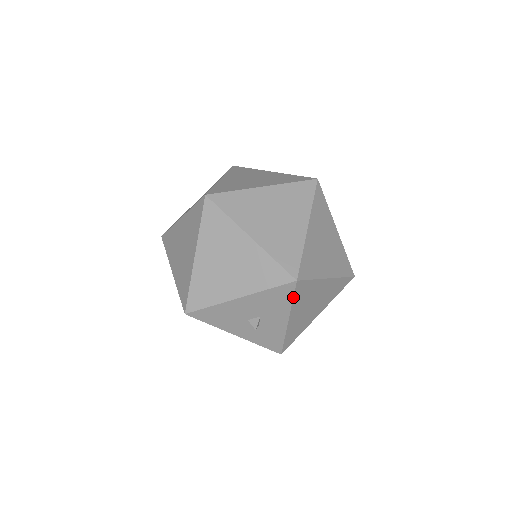
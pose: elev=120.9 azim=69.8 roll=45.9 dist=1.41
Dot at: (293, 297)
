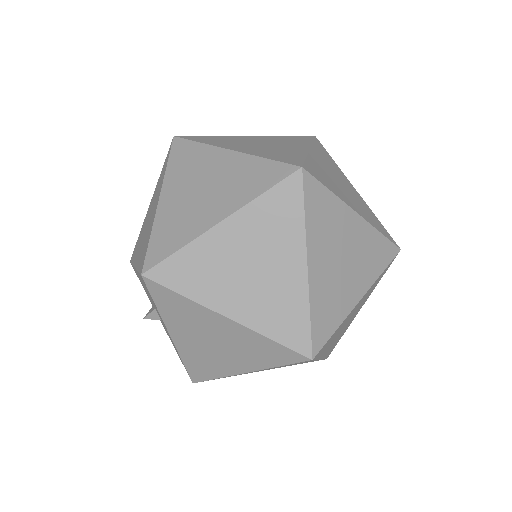
Dot at: (154, 300)
